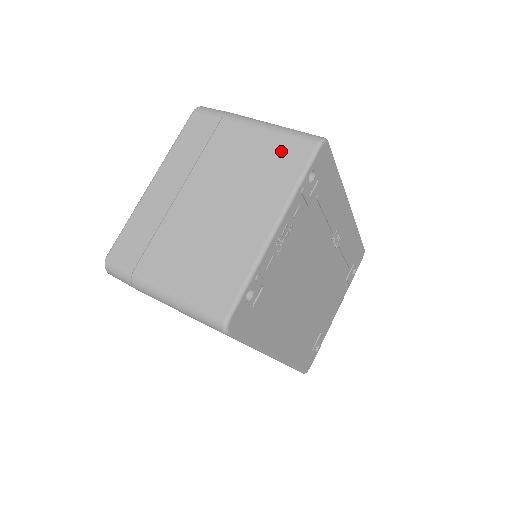
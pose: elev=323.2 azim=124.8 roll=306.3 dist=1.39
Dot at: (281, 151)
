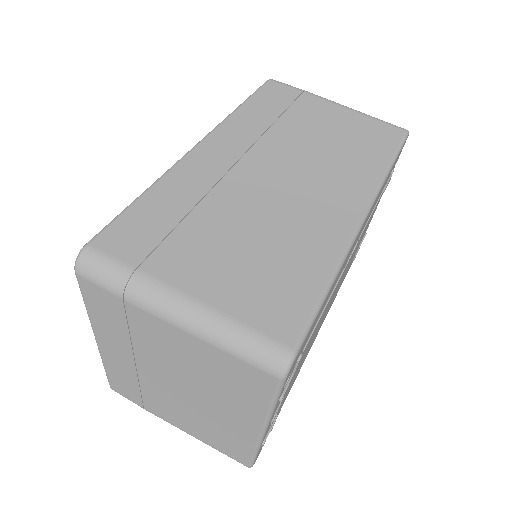
Dot at: (232, 370)
